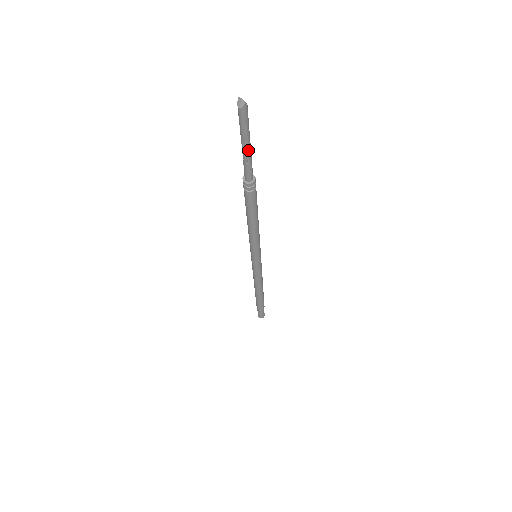
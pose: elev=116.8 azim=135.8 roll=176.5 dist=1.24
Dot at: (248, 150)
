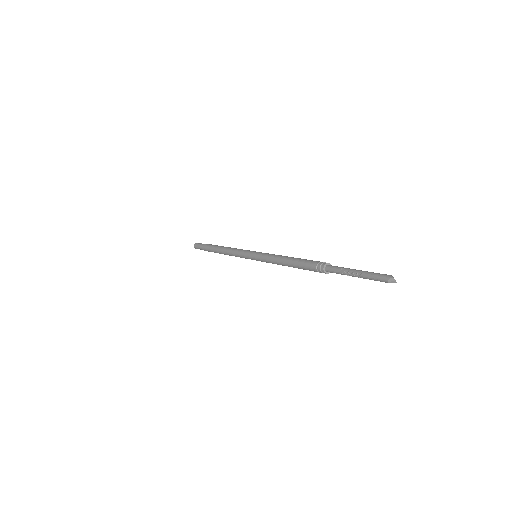
Dot at: (356, 276)
